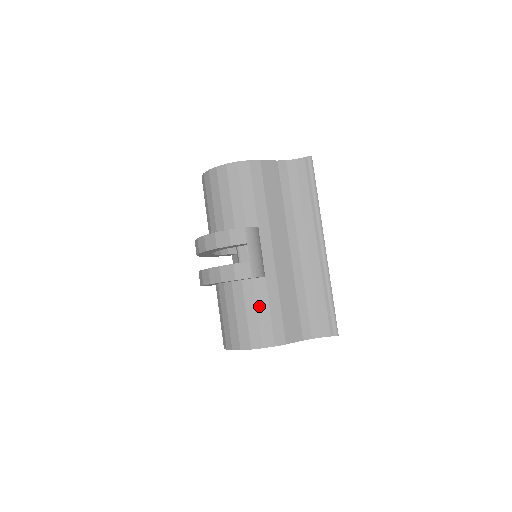
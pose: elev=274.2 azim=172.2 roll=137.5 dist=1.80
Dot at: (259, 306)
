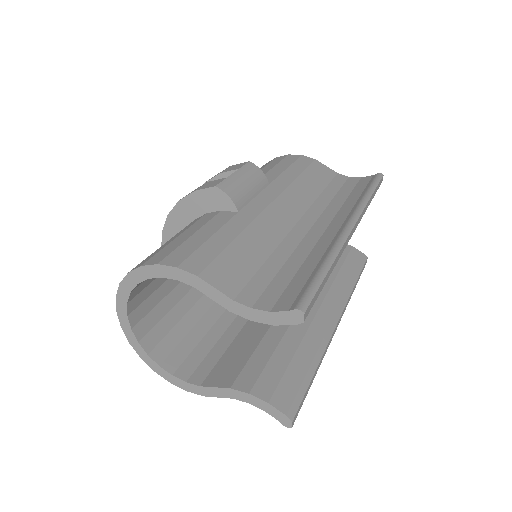
Dot at: (202, 230)
